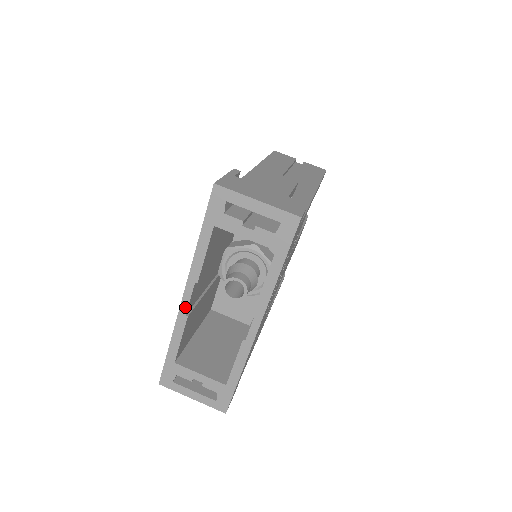
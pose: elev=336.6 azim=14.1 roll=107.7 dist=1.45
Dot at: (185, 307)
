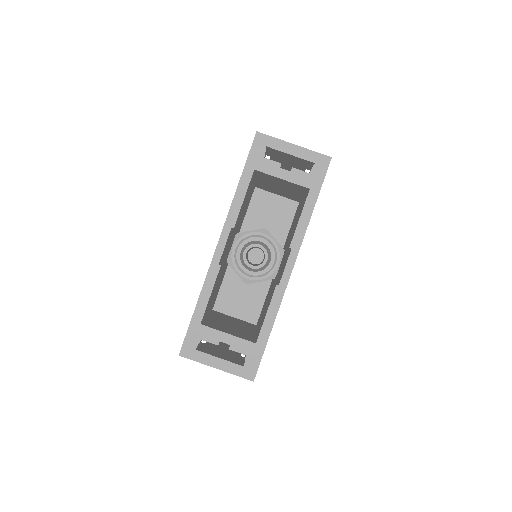
Dot at: (219, 255)
